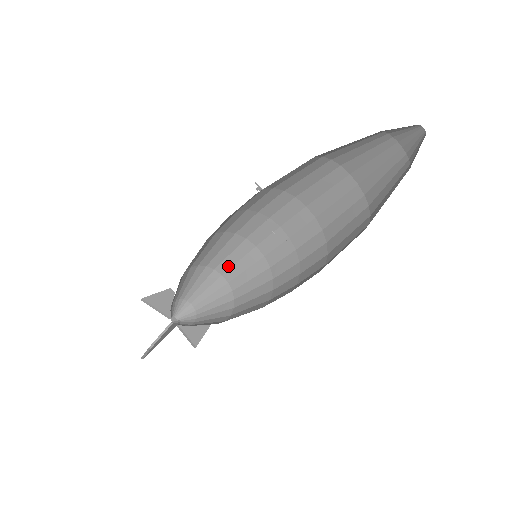
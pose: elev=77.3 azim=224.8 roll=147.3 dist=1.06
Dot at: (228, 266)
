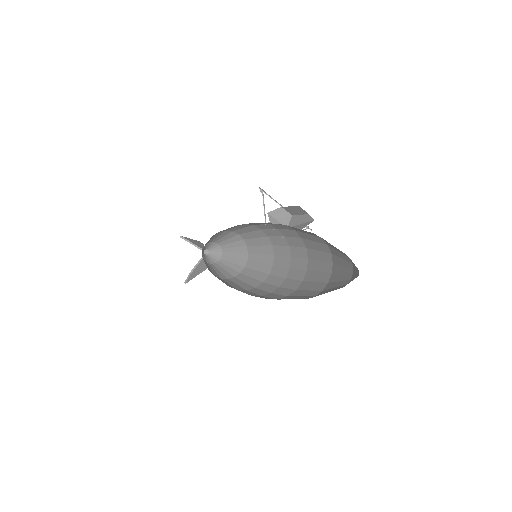
Dot at: (242, 232)
